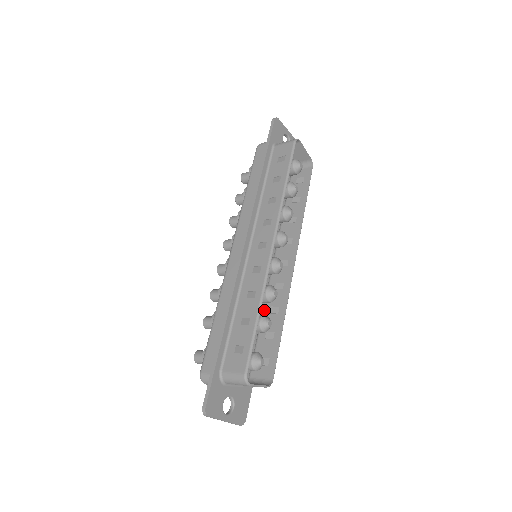
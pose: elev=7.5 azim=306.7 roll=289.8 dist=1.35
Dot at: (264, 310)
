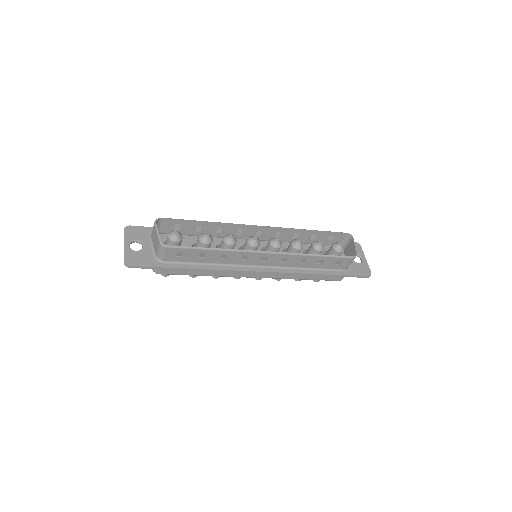
Dot at: (221, 262)
